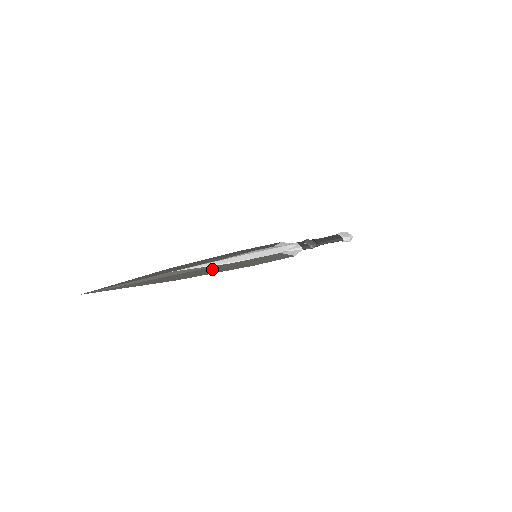
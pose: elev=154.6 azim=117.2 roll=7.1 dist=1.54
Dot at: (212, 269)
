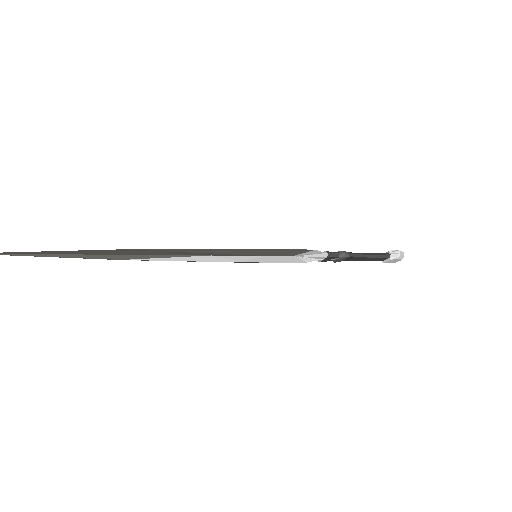
Dot at: (183, 250)
